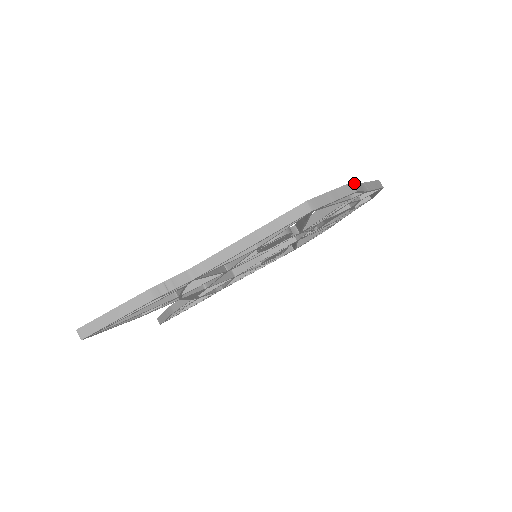
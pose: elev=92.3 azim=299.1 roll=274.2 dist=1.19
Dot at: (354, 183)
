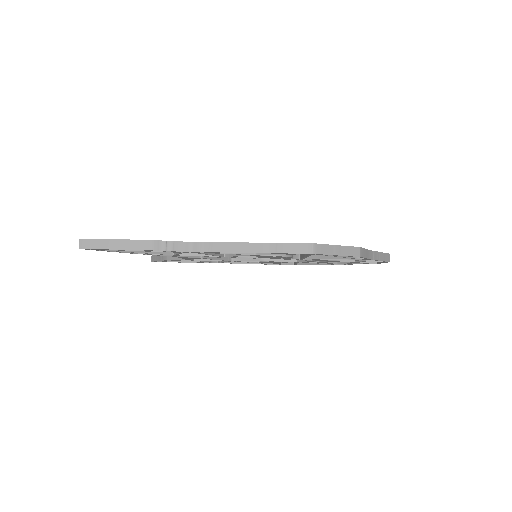
Dot at: (363, 248)
